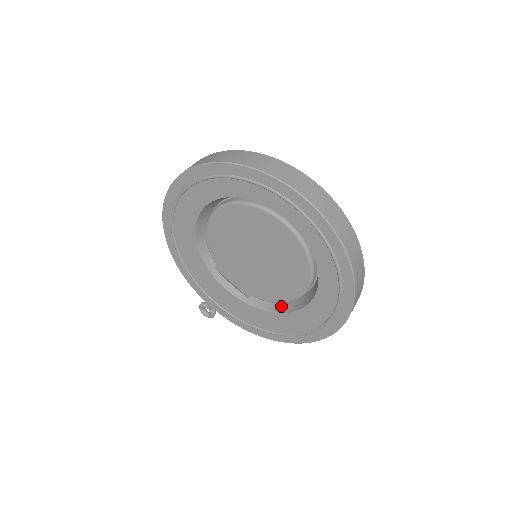
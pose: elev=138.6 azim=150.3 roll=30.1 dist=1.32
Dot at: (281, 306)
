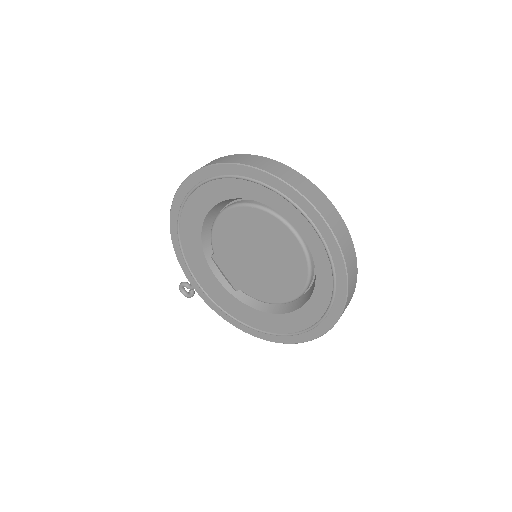
Dot at: (265, 305)
